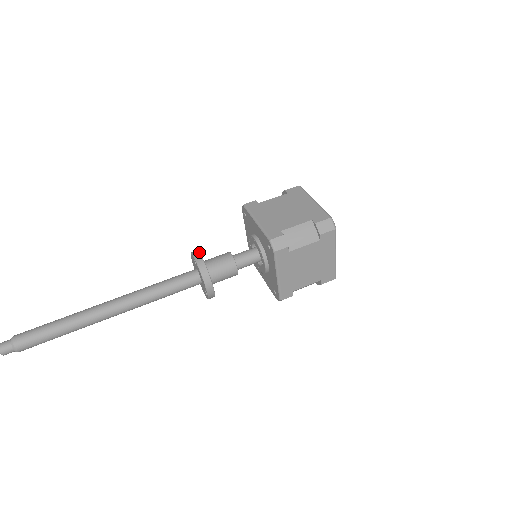
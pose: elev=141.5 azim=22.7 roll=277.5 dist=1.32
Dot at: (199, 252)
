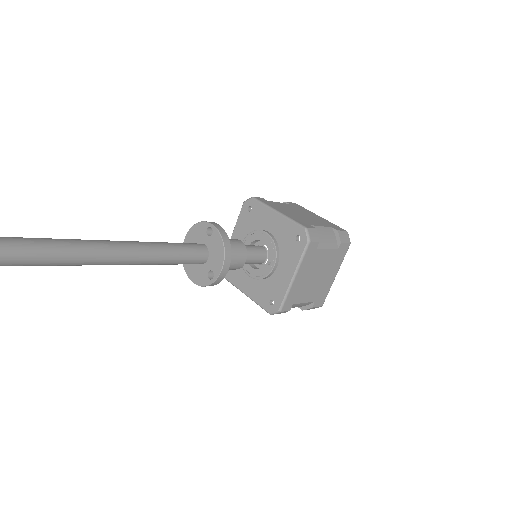
Dot at: occluded
